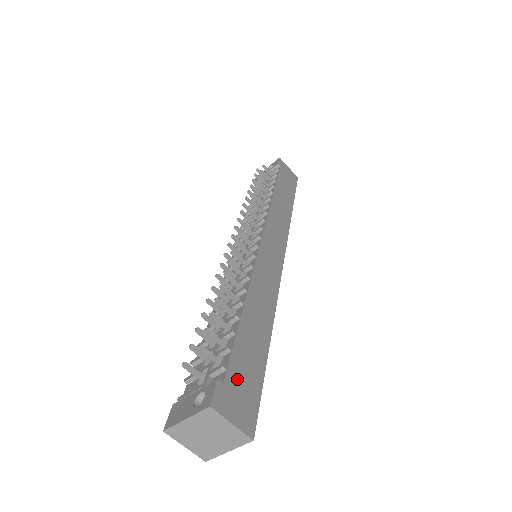
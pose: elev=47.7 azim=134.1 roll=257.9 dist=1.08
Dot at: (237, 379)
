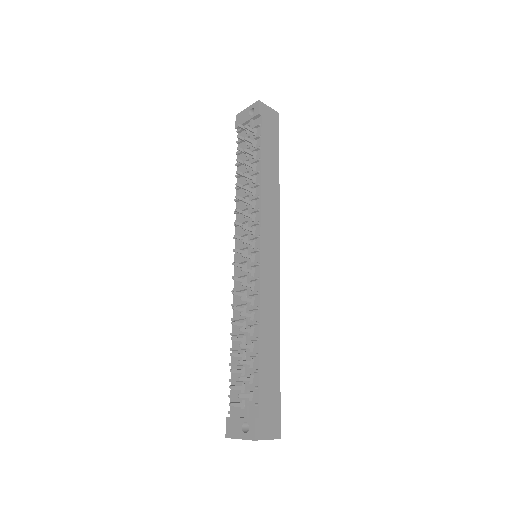
Dot at: (265, 407)
